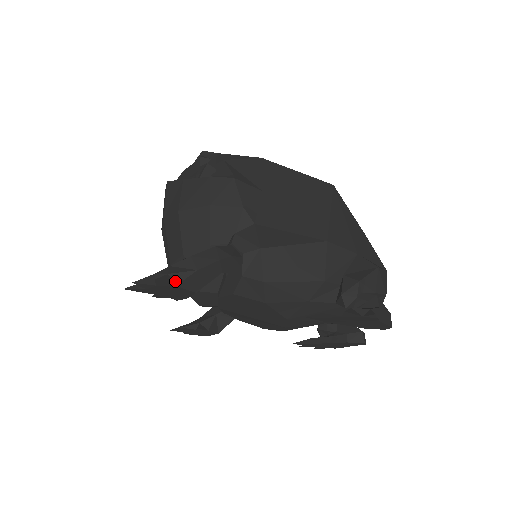
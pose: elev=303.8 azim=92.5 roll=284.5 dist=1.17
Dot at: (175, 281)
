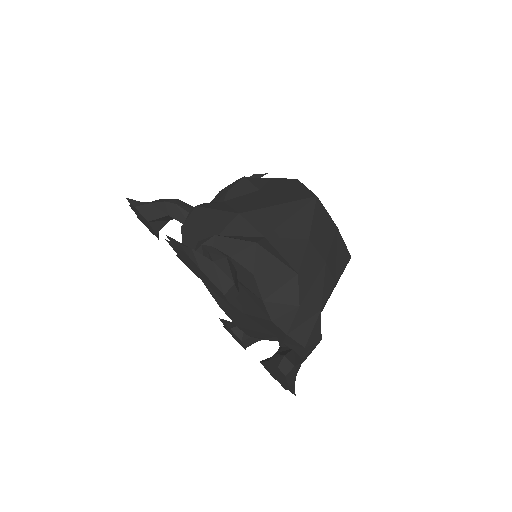
Dot at: (137, 205)
